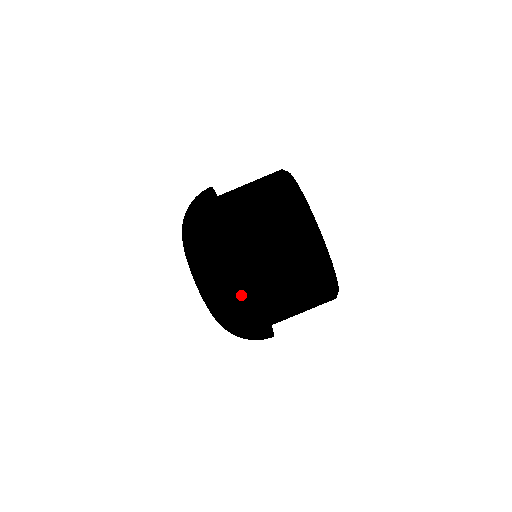
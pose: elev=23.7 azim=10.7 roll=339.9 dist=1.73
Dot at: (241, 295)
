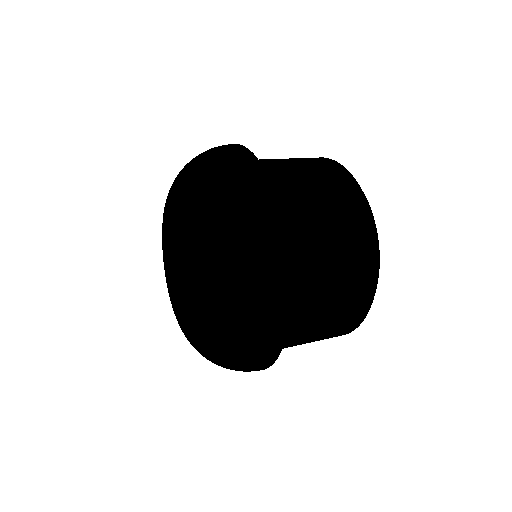
Dot at: (274, 252)
